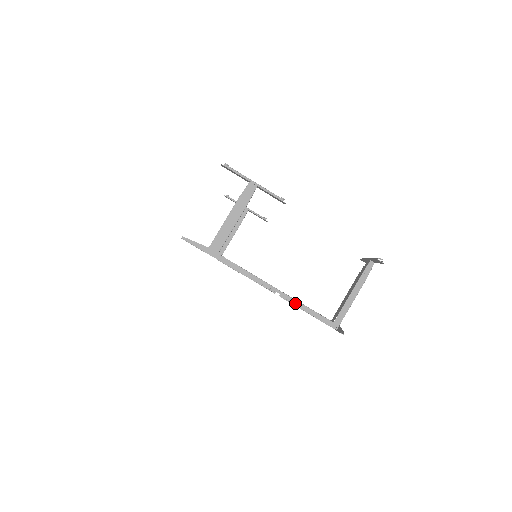
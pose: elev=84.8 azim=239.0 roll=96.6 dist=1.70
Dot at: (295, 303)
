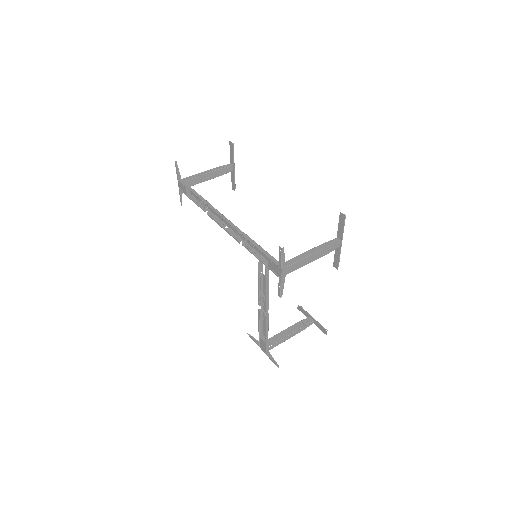
Dot at: (267, 324)
